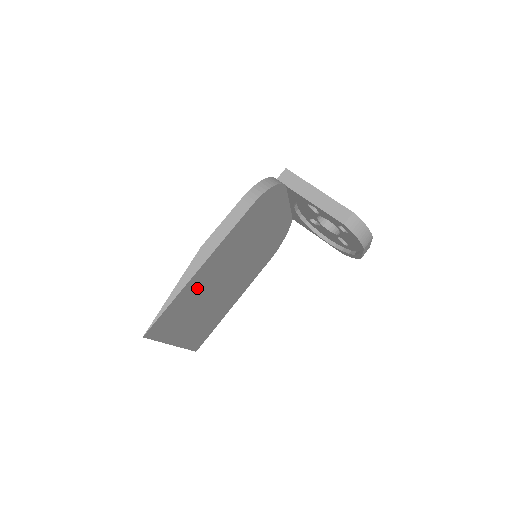
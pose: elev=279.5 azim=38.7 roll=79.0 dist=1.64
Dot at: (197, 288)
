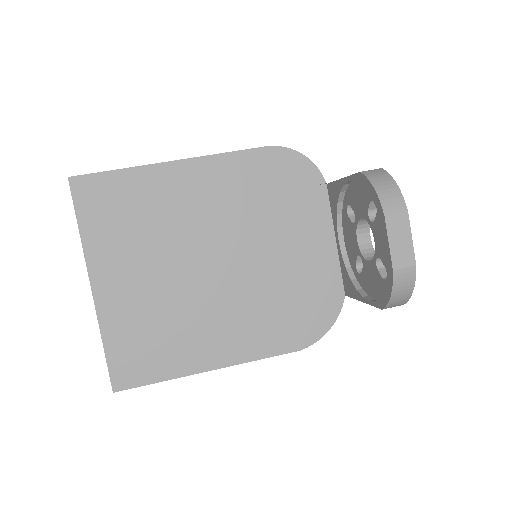
Dot at: (159, 201)
